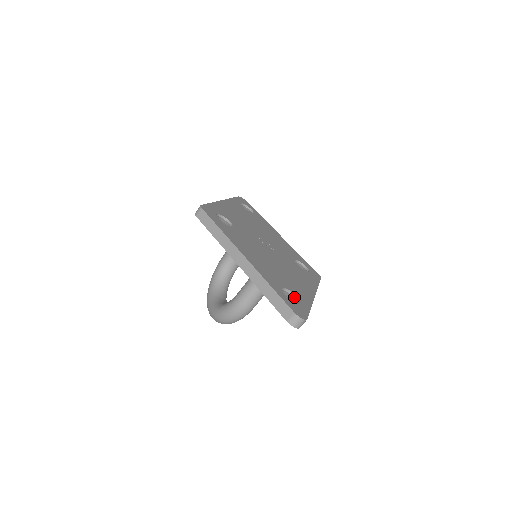
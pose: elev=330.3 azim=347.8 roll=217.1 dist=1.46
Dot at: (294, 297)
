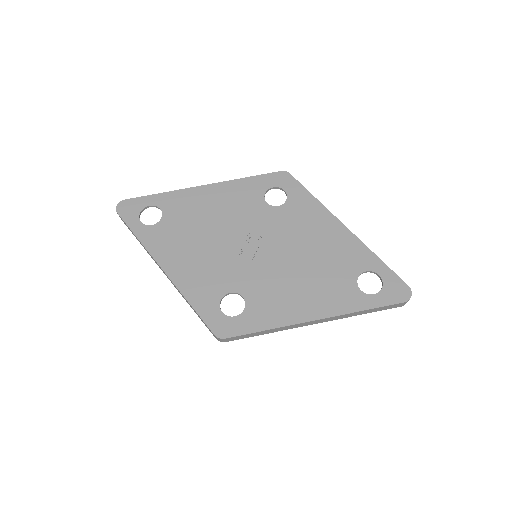
Dot at: occluded
